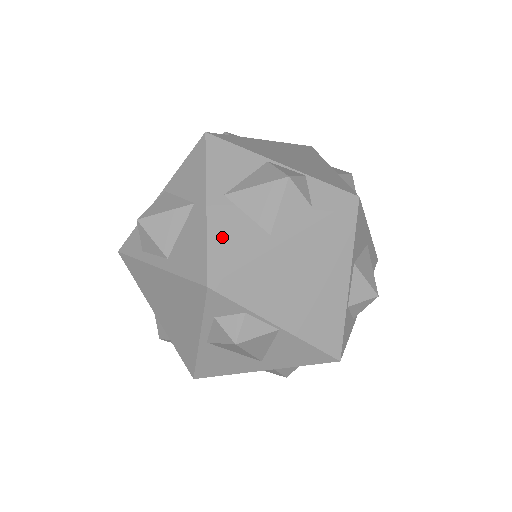
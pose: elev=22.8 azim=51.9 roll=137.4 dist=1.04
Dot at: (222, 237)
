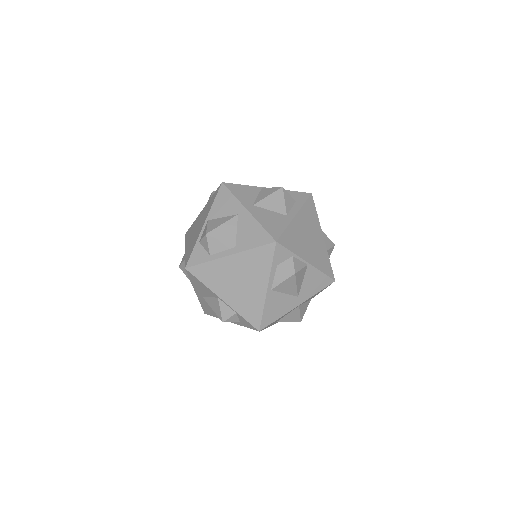
Dot at: (266, 221)
